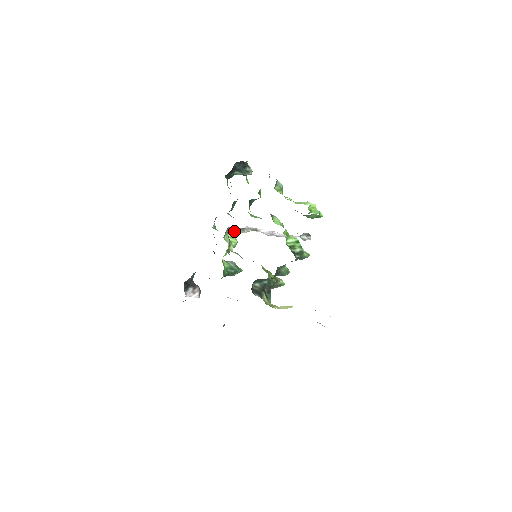
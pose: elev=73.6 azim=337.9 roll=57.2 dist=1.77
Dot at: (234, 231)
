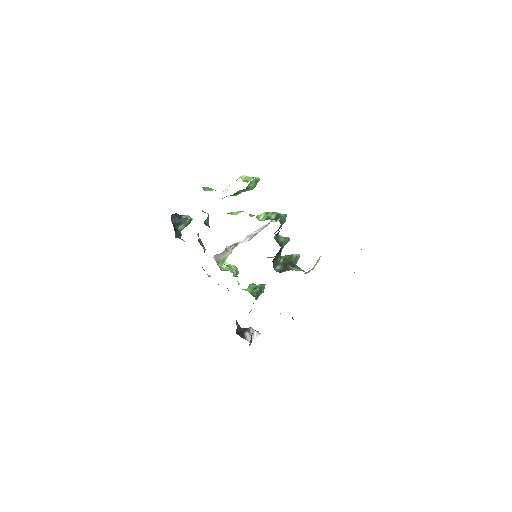
Dot at: (223, 260)
